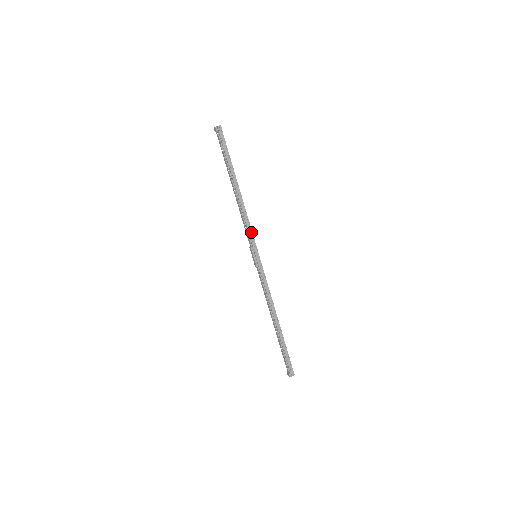
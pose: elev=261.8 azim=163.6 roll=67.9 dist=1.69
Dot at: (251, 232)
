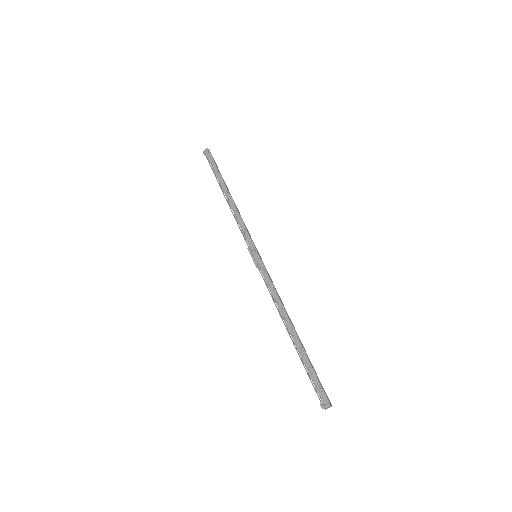
Dot at: (246, 232)
